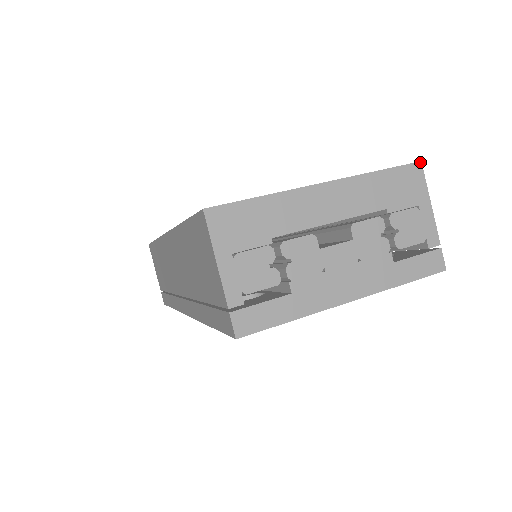
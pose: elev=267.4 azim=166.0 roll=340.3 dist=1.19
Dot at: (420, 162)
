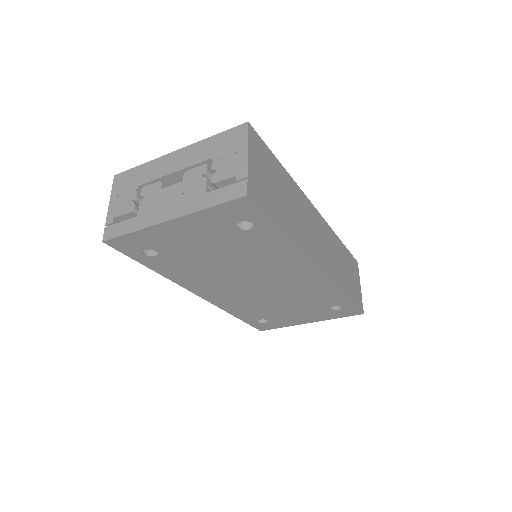
Dot at: (247, 122)
